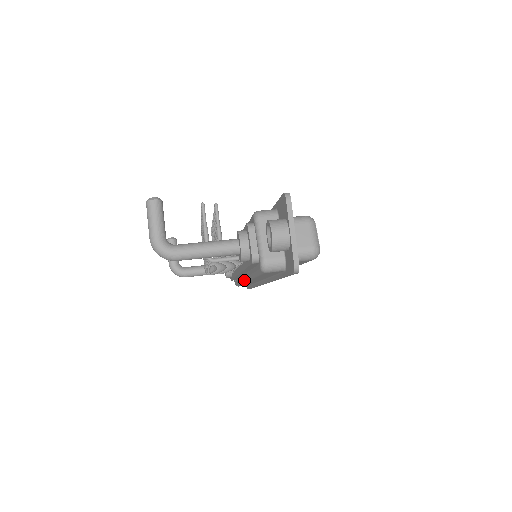
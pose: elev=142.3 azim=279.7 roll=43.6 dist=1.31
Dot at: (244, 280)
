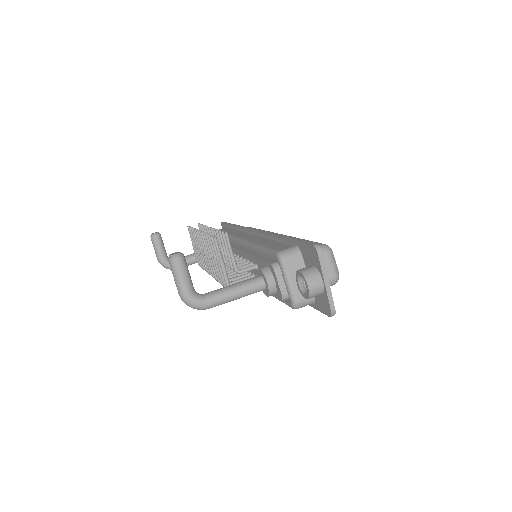
Dot at: occluded
